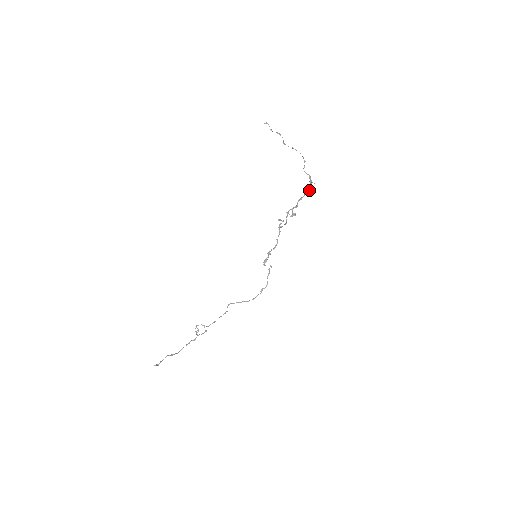
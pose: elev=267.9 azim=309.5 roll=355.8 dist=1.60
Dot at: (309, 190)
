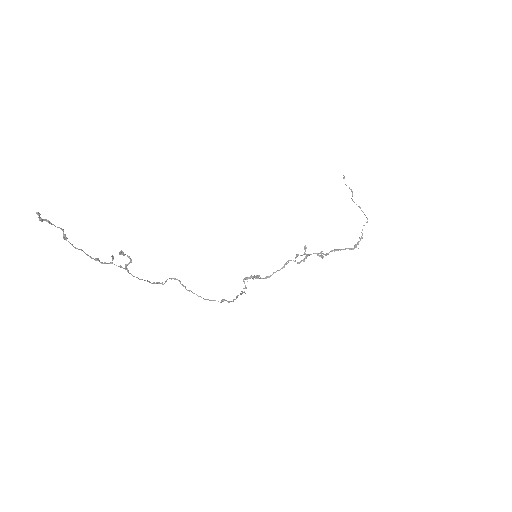
Dot at: (351, 249)
